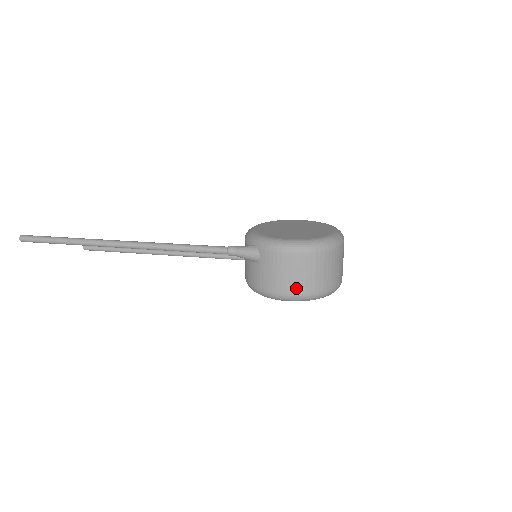
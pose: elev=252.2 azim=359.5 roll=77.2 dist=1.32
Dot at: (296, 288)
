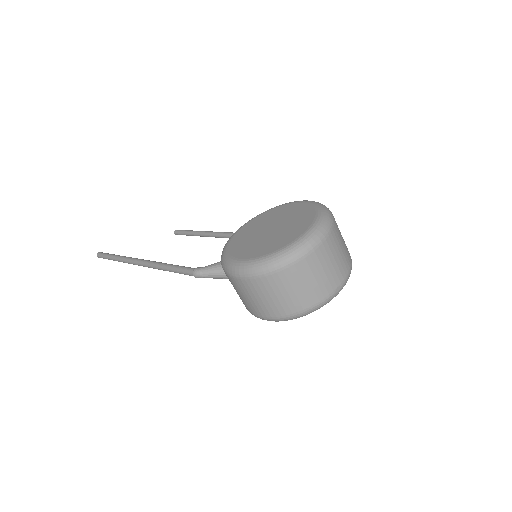
Dot at: (264, 311)
